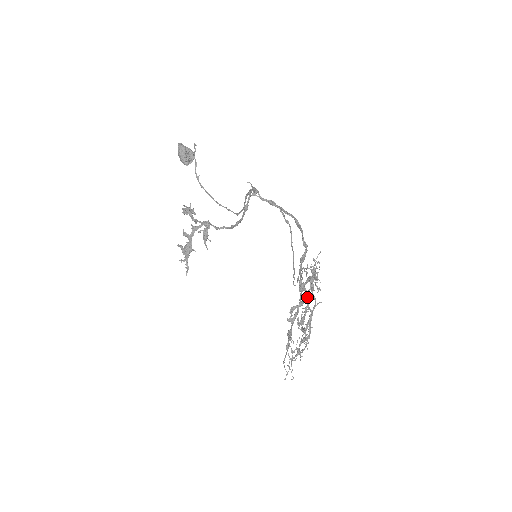
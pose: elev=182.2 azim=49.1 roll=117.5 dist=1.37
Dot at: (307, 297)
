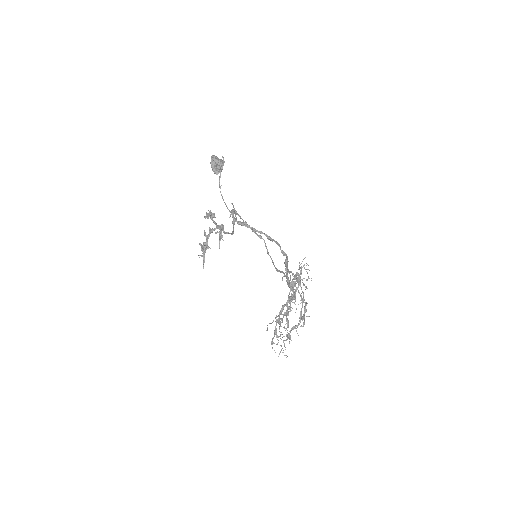
Dot at: (295, 293)
